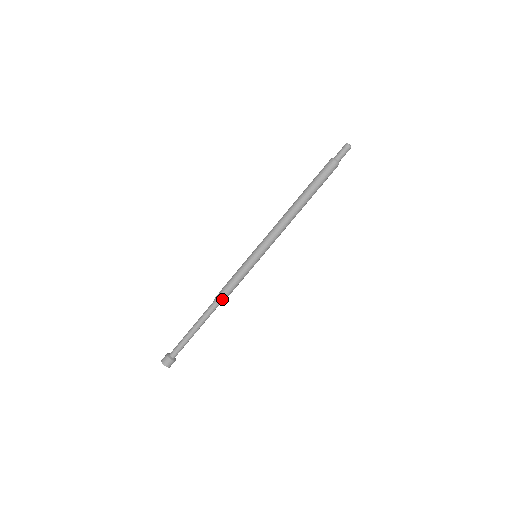
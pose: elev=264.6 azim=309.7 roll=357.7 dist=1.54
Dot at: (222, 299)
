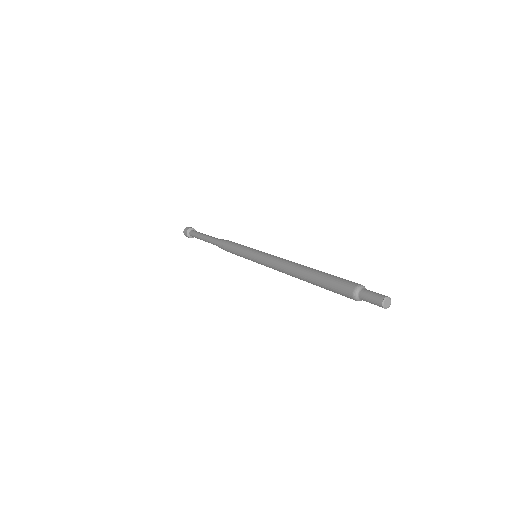
Dot at: (222, 248)
